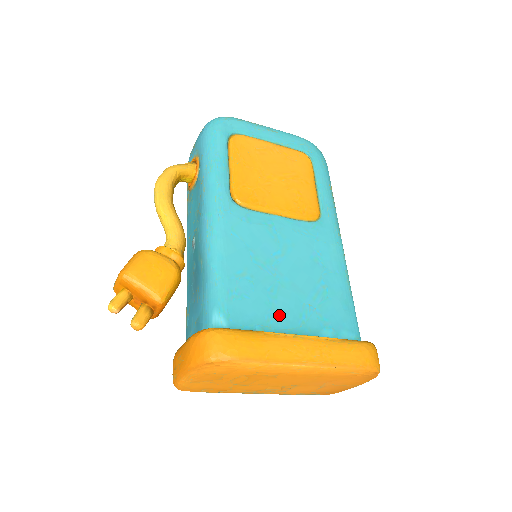
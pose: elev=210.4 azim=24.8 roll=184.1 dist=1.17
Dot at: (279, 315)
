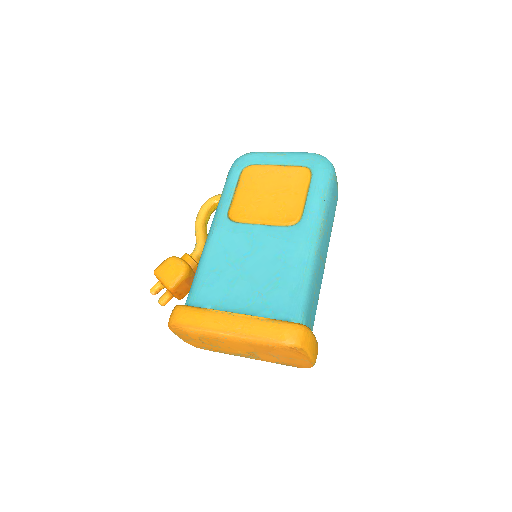
Dot at: (231, 299)
